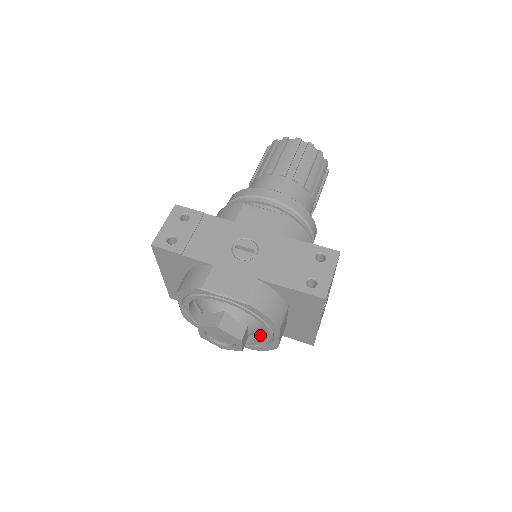
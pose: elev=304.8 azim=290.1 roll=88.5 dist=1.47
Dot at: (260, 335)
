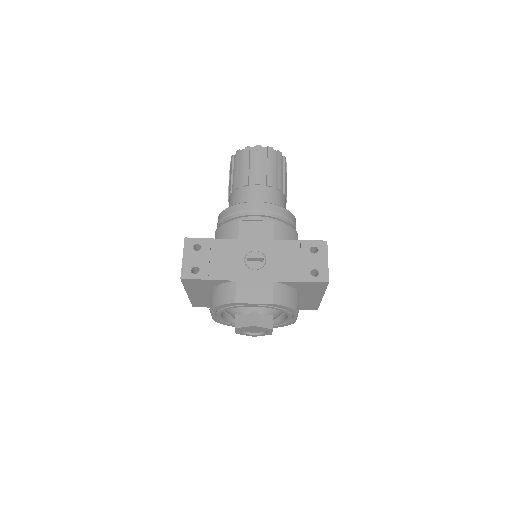
Dot at: (278, 317)
